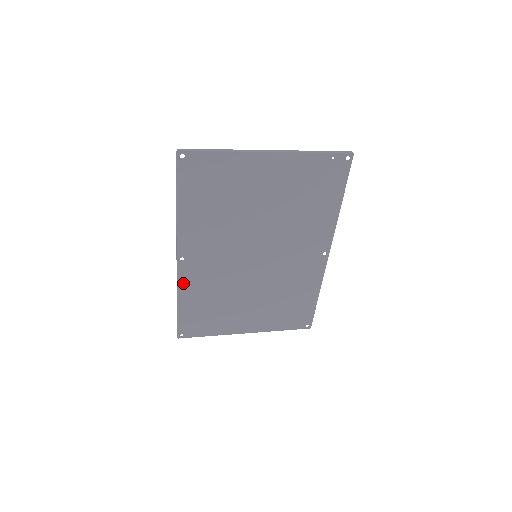
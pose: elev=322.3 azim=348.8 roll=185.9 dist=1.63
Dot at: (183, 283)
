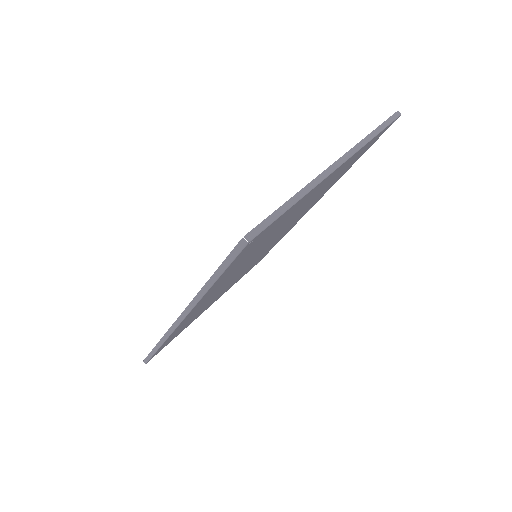
Dot at: (175, 331)
